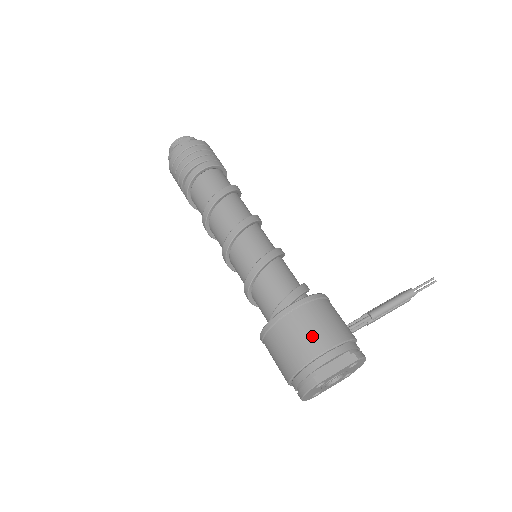
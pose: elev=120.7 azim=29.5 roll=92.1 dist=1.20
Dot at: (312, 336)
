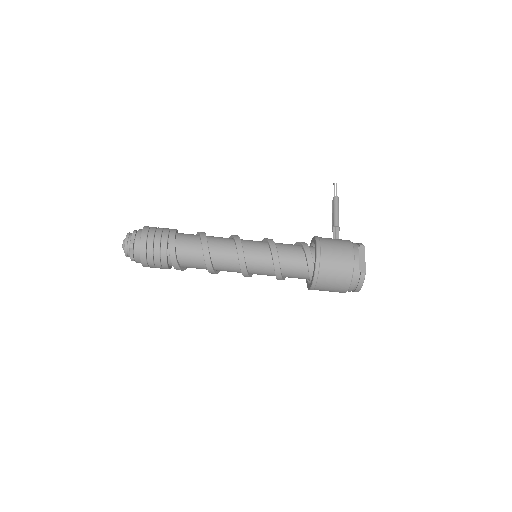
Dot at: (342, 256)
